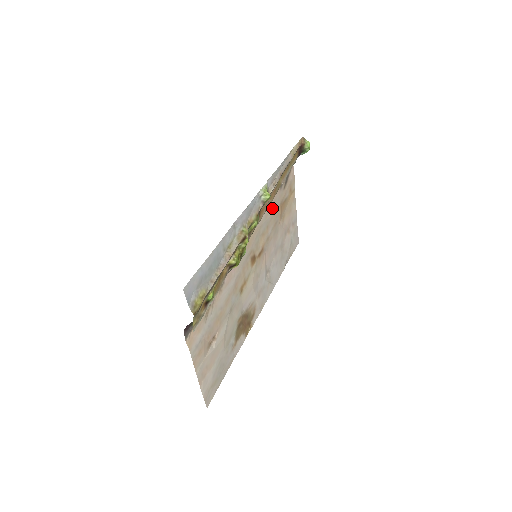
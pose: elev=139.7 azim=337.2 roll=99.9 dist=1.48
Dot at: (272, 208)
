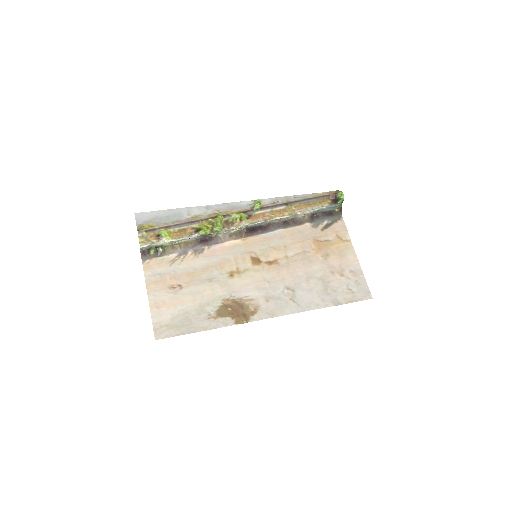
Dot at: (295, 236)
